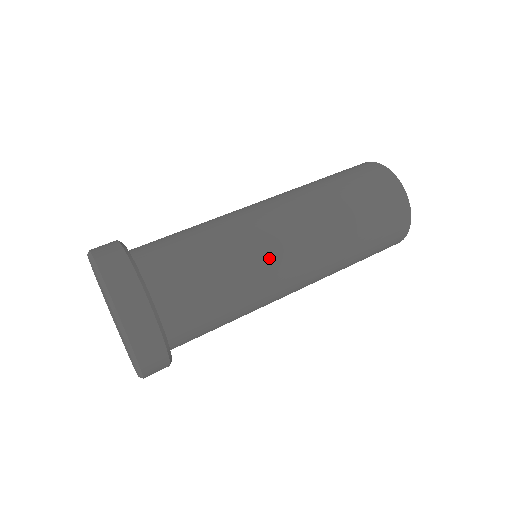
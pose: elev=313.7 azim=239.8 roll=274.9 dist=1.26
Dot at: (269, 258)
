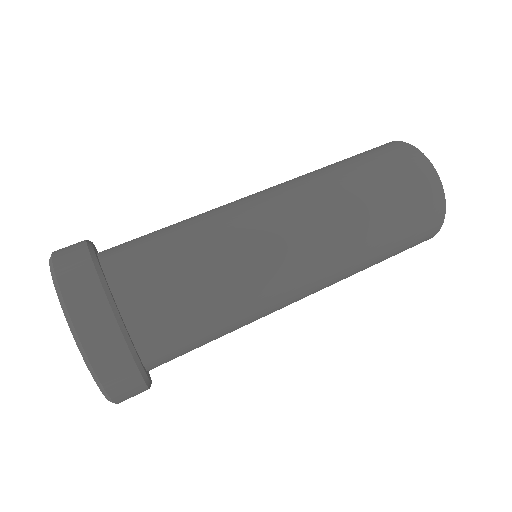
Dot at: (260, 242)
